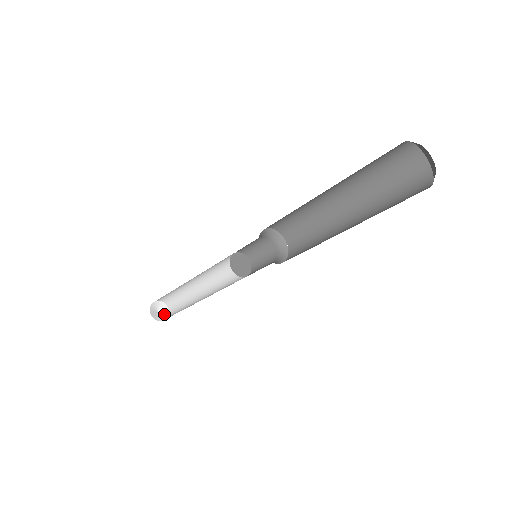
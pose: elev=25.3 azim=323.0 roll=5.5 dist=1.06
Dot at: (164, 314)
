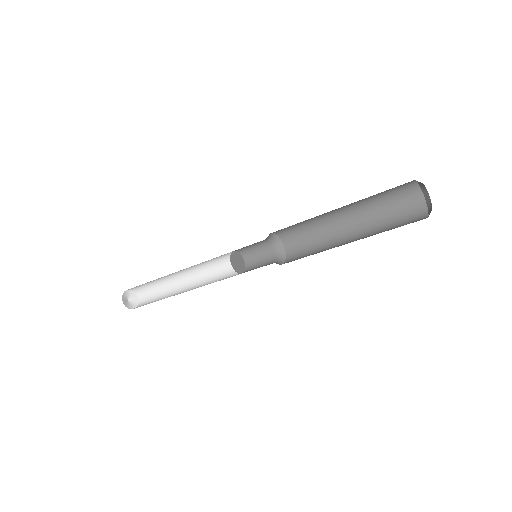
Dot at: (132, 305)
